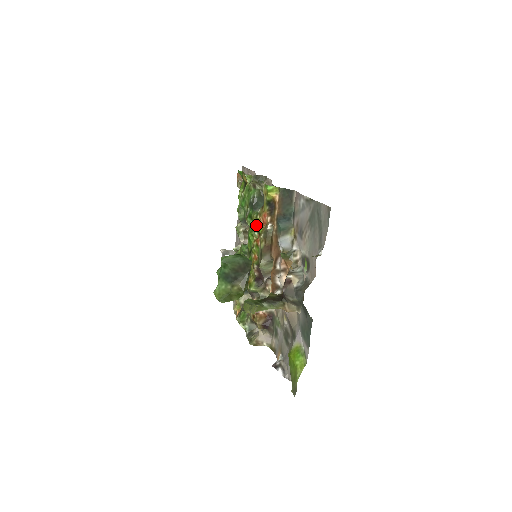
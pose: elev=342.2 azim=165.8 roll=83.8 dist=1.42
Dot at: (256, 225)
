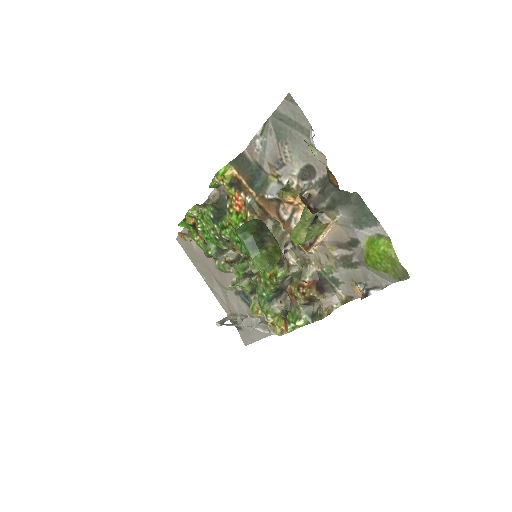
Dot at: (235, 218)
